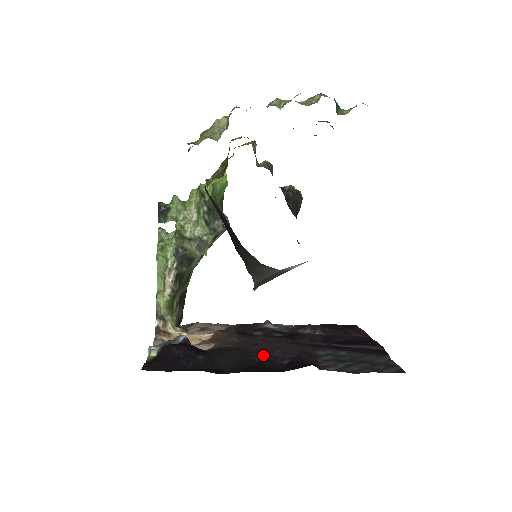
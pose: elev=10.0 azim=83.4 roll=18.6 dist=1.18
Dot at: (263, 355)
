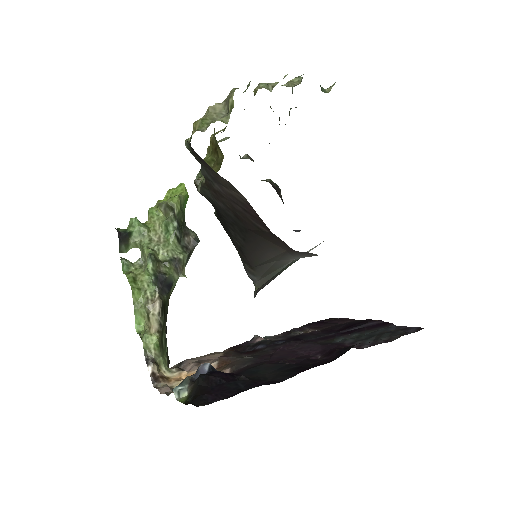
Dot at: (292, 359)
